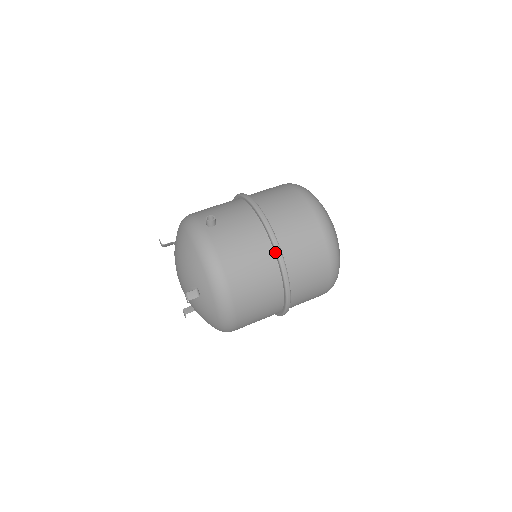
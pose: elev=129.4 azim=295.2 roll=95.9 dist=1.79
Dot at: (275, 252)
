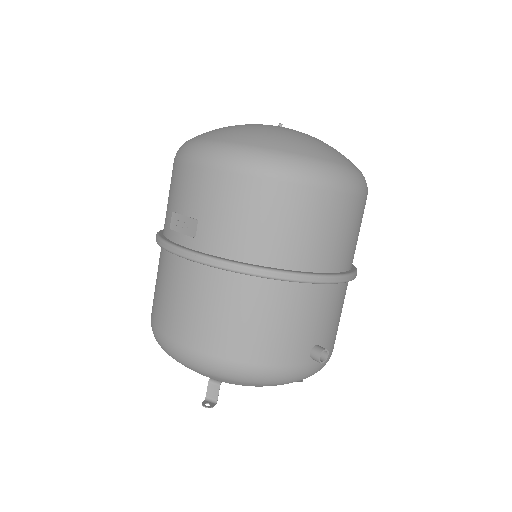
Dot at: occluded
